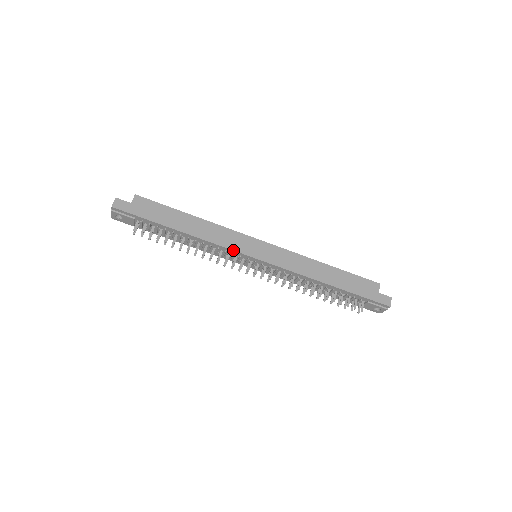
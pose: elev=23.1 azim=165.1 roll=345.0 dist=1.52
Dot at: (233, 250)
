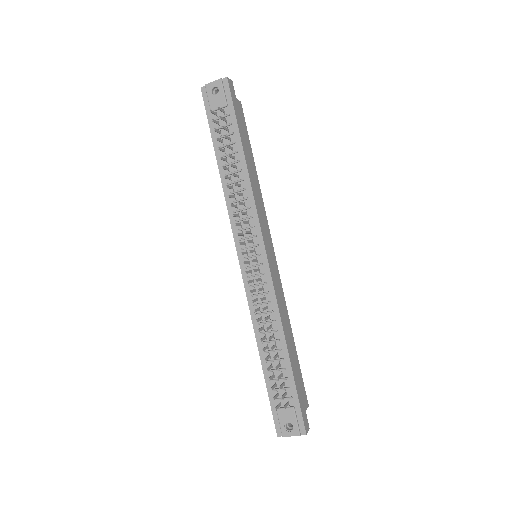
Dot at: (260, 223)
